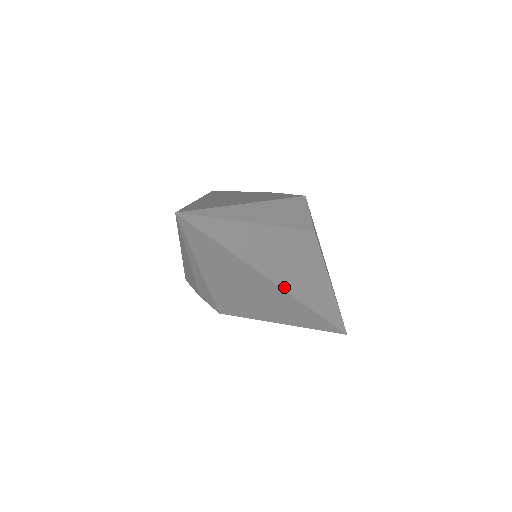
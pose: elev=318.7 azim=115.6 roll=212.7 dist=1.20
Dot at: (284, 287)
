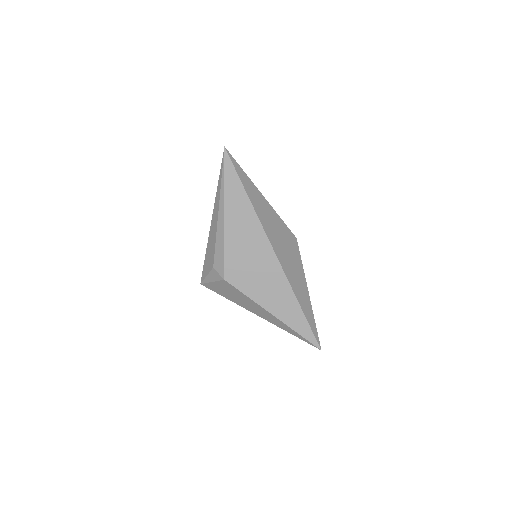
Dot at: (274, 249)
